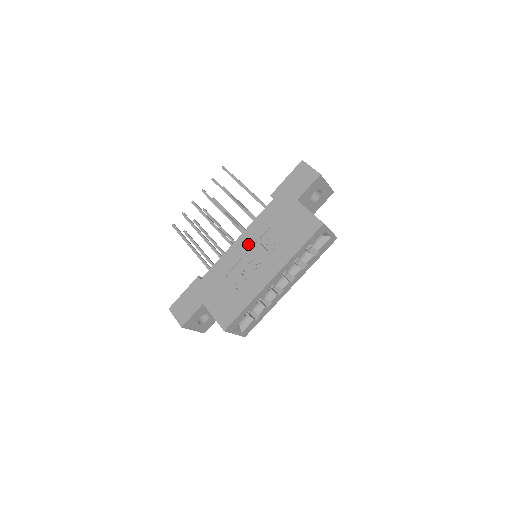
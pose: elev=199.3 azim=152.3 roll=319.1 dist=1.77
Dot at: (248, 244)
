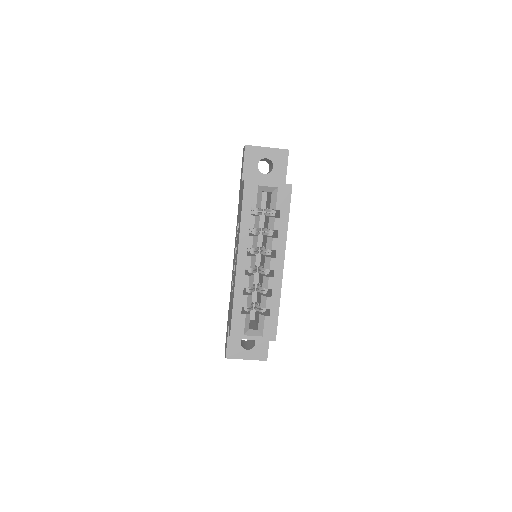
Dot at: occluded
